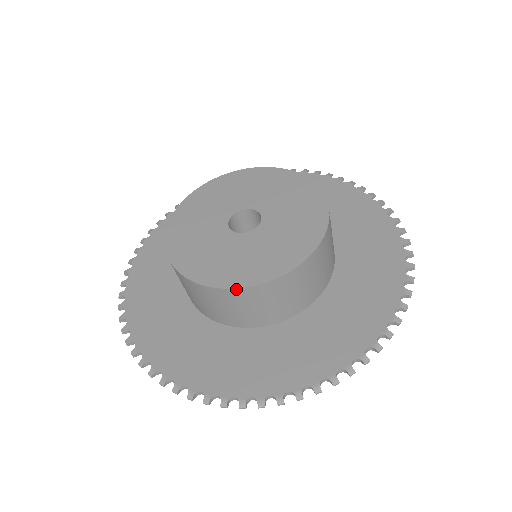
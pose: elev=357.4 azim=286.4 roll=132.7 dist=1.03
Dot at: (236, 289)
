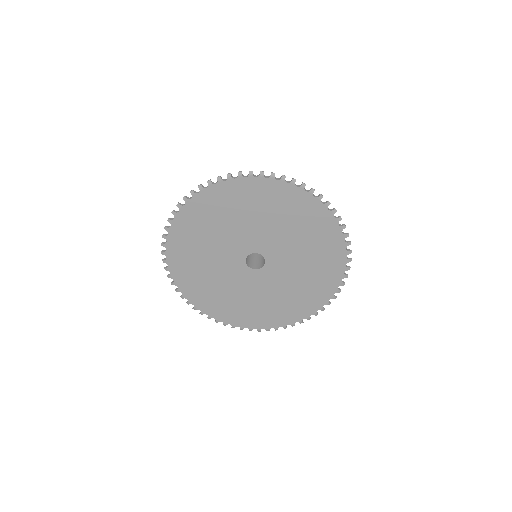
Dot at: occluded
